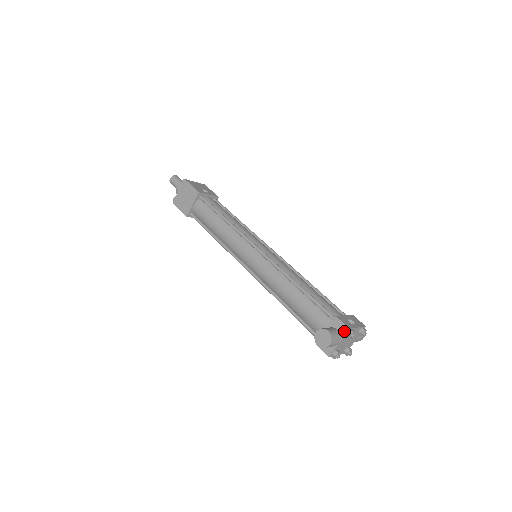
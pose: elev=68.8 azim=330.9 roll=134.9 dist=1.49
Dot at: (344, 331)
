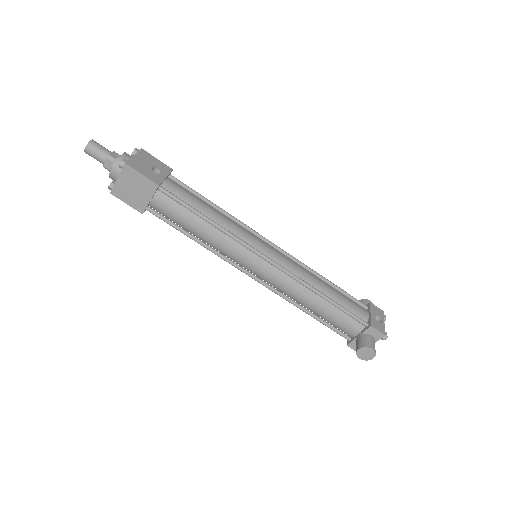
Dot at: (379, 337)
